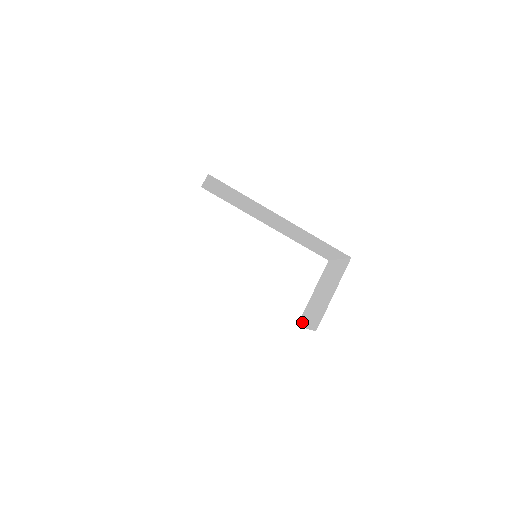
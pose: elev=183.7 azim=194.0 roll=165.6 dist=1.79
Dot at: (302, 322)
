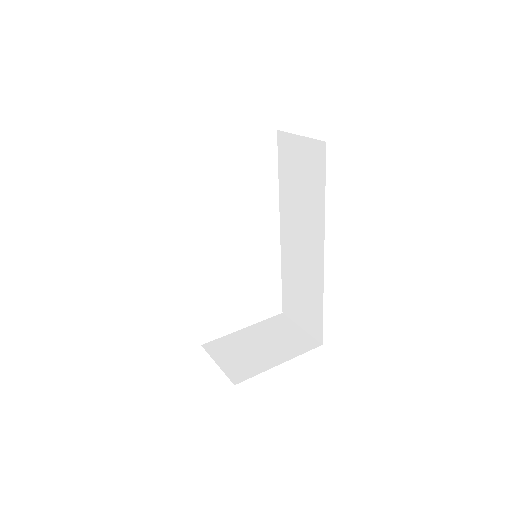
Dot at: (213, 349)
